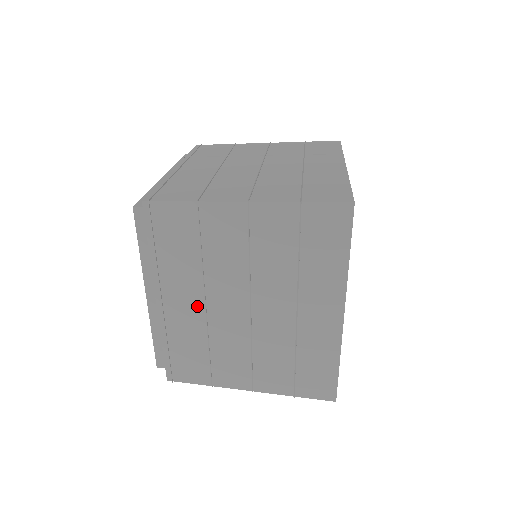
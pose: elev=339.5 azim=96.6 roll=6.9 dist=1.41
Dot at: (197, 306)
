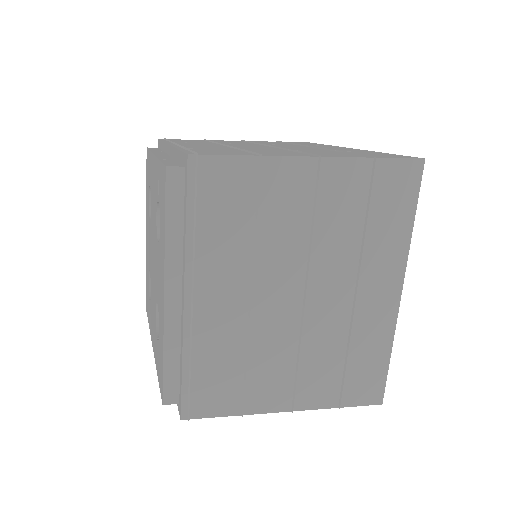
Dot at: (239, 301)
